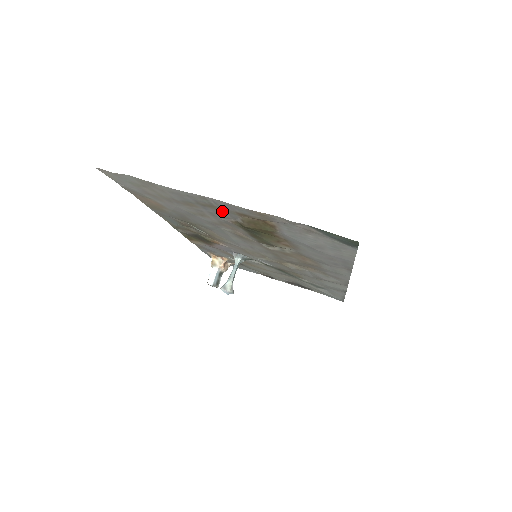
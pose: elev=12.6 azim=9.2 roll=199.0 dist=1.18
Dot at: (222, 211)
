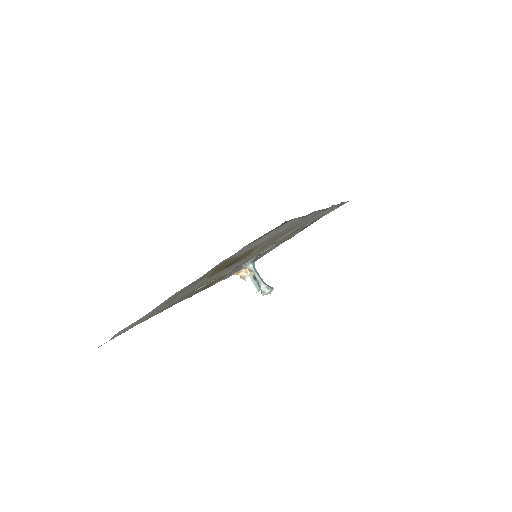
Dot at: (192, 285)
